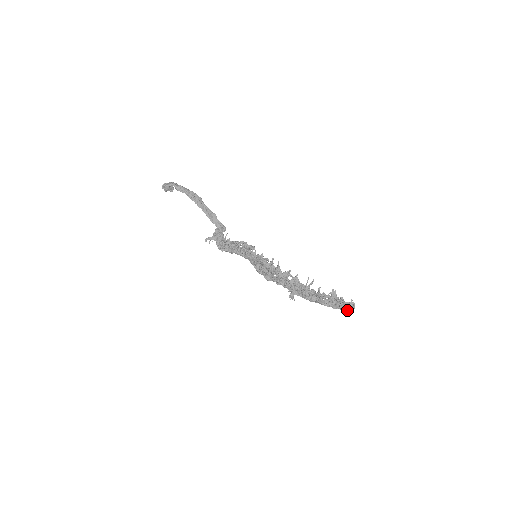
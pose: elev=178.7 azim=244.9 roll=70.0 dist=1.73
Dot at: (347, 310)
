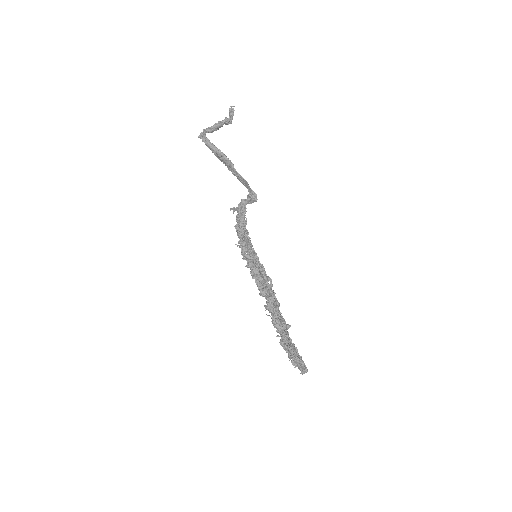
Dot at: (299, 369)
